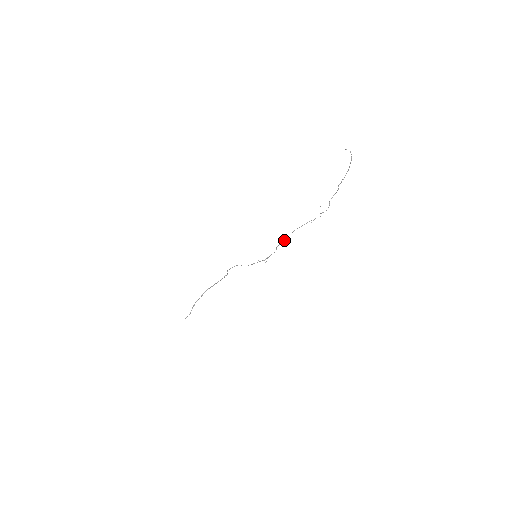
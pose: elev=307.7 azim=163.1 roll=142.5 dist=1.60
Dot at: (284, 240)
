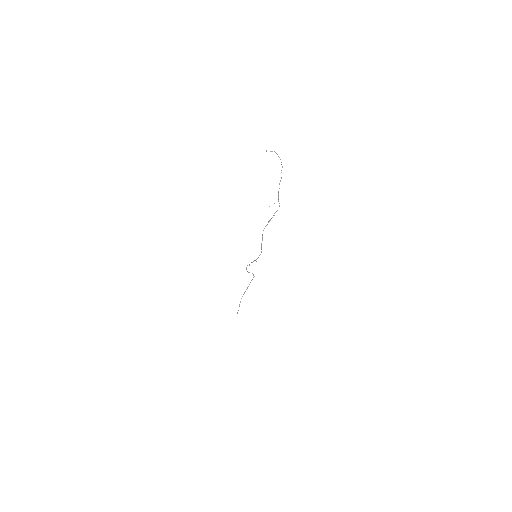
Dot at: (262, 240)
